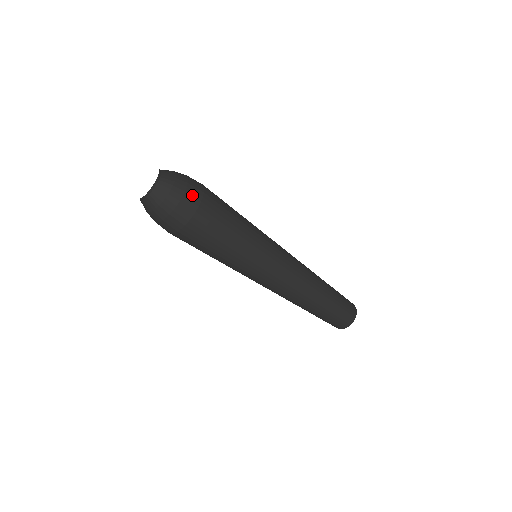
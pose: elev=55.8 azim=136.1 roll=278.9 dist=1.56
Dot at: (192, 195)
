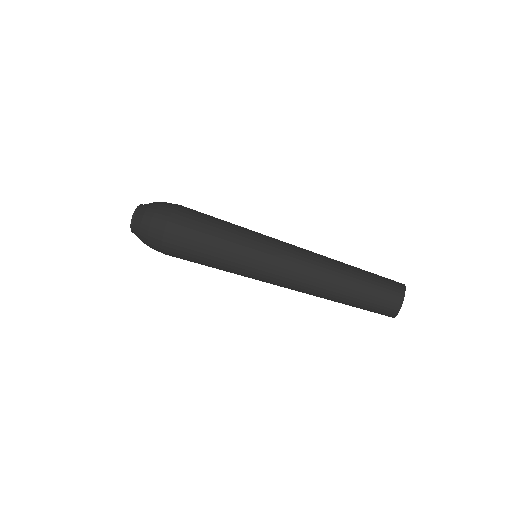
Dot at: (159, 218)
